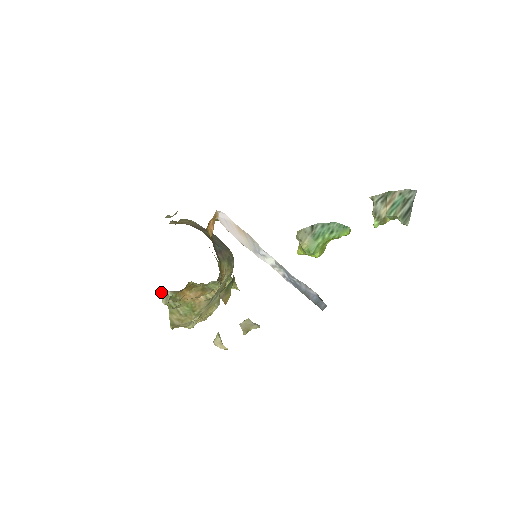
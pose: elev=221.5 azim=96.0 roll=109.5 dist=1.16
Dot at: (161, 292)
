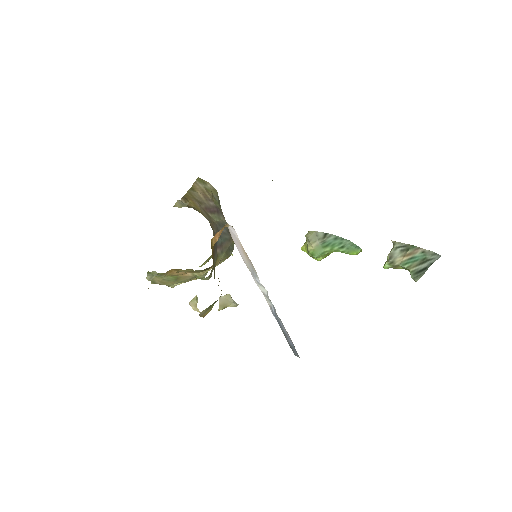
Dot at: (147, 272)
